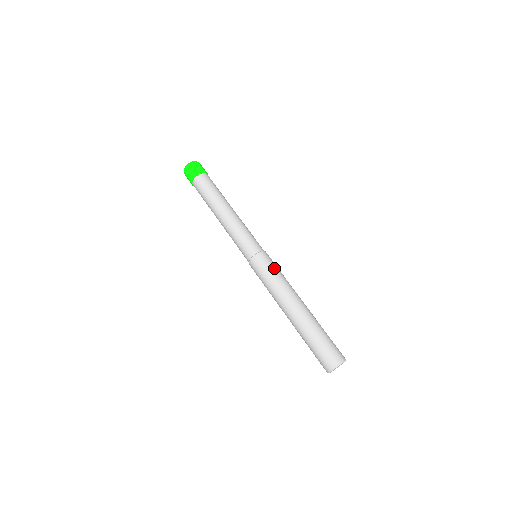
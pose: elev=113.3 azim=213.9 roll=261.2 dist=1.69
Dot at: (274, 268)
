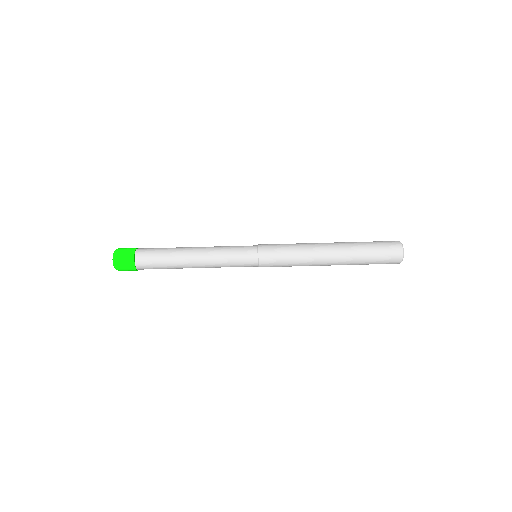
Dot at: (282, 248)
